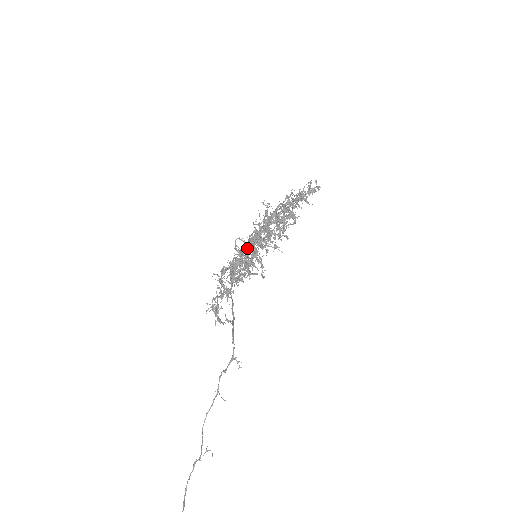
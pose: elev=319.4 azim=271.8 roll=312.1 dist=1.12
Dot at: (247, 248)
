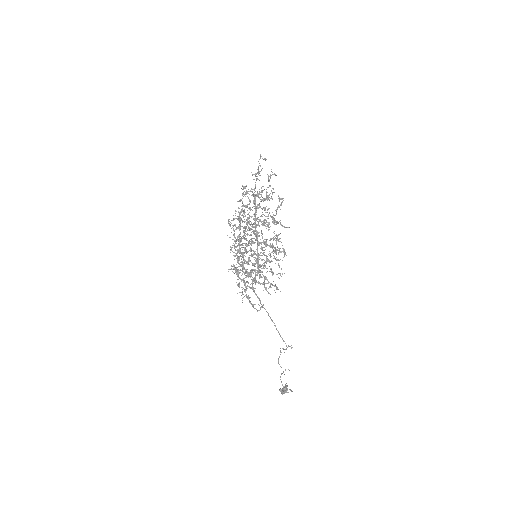
Dot at: occluded
